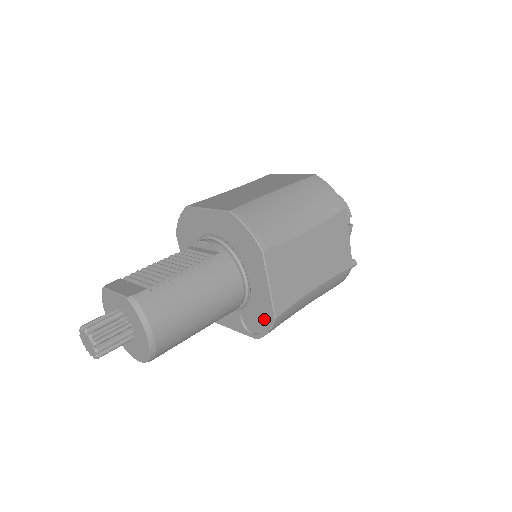
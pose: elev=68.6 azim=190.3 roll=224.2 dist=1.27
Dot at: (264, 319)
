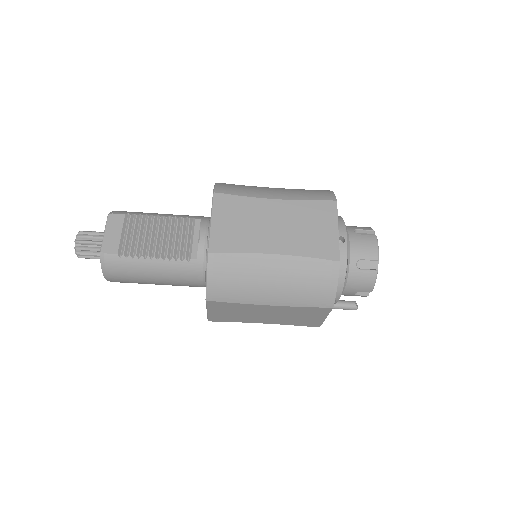
Dot at: occluded
